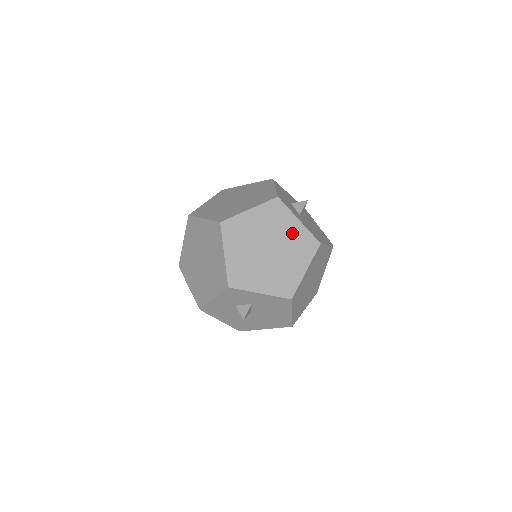
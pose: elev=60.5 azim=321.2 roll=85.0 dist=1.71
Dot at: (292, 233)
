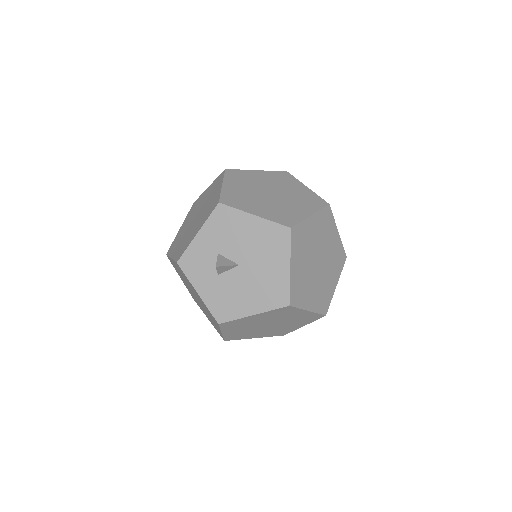
Dot at: occluded
